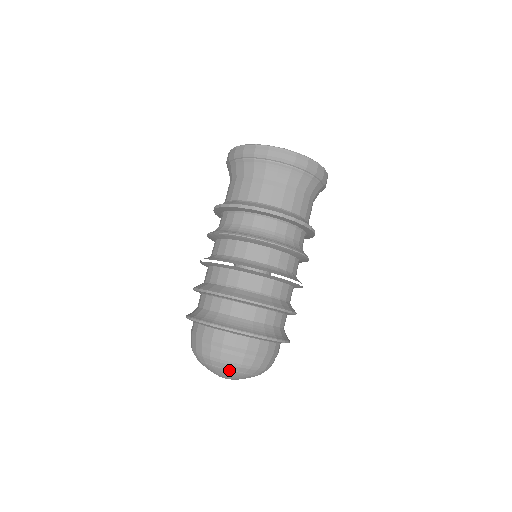
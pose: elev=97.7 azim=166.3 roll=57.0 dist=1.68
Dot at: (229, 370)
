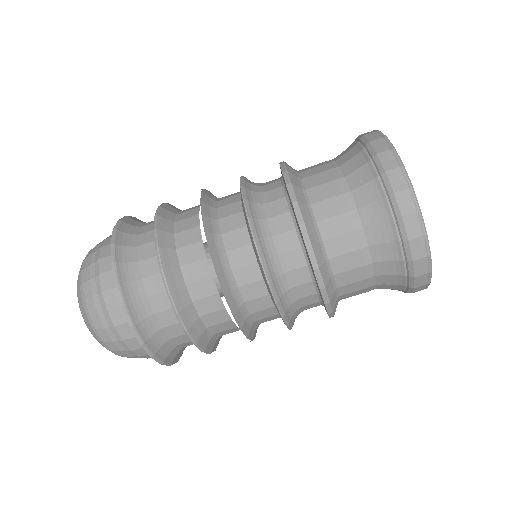
Dot at: occluded
